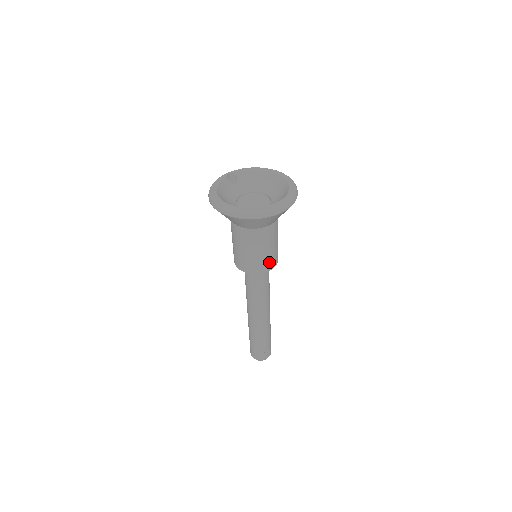
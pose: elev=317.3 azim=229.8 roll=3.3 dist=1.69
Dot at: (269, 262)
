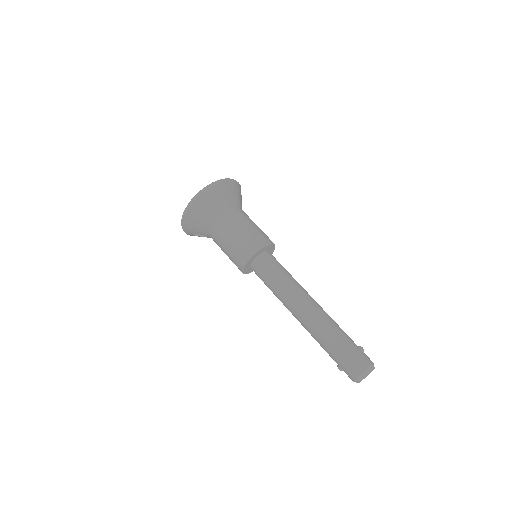
Dot at: (267, 236)
